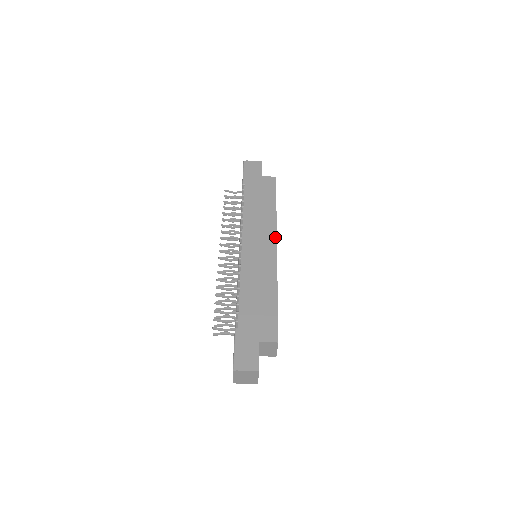
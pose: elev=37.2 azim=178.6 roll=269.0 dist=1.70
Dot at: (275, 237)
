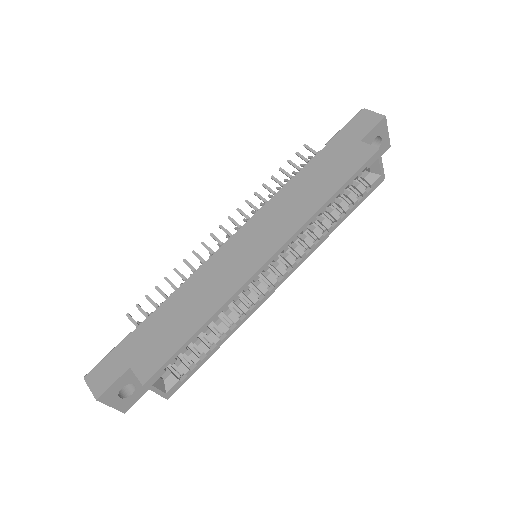
Dot at: (282, 242)
